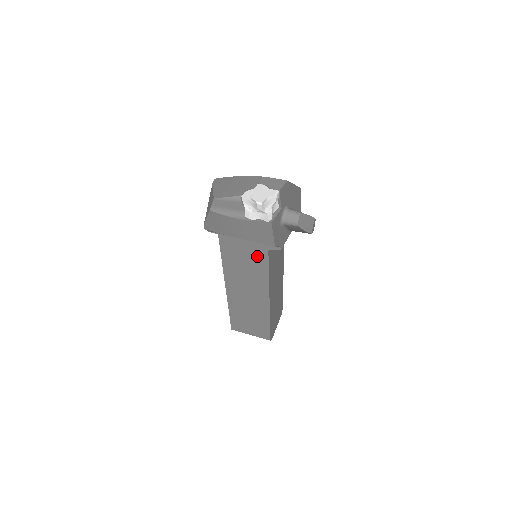
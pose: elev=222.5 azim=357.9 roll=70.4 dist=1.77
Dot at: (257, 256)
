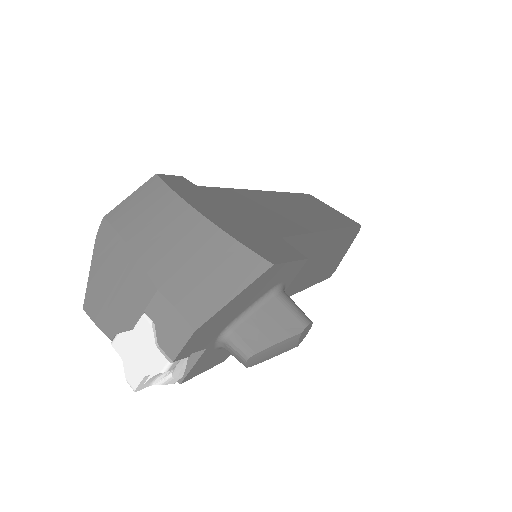
Dot at: occluded
